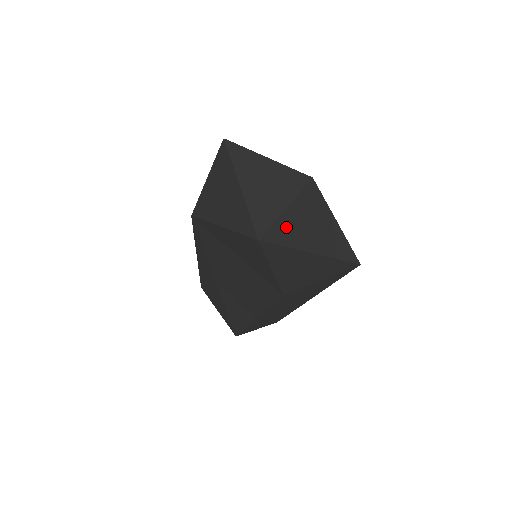
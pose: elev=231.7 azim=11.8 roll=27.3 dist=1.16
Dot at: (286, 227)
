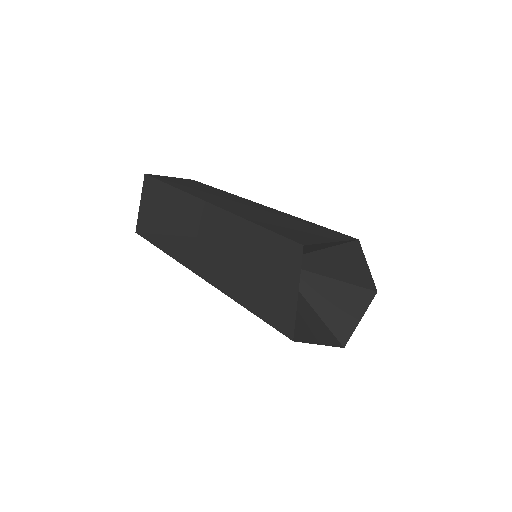
Dot at: (314, 261)
